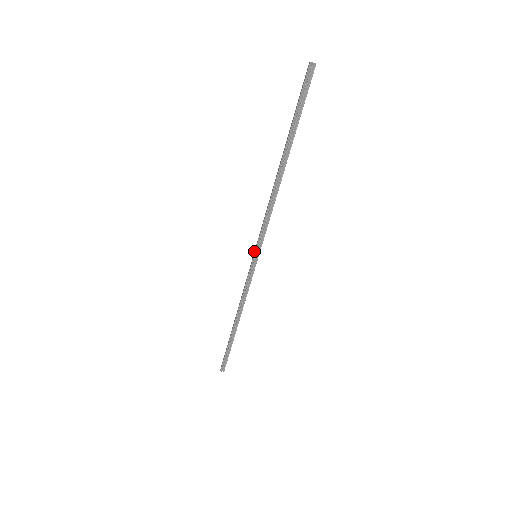
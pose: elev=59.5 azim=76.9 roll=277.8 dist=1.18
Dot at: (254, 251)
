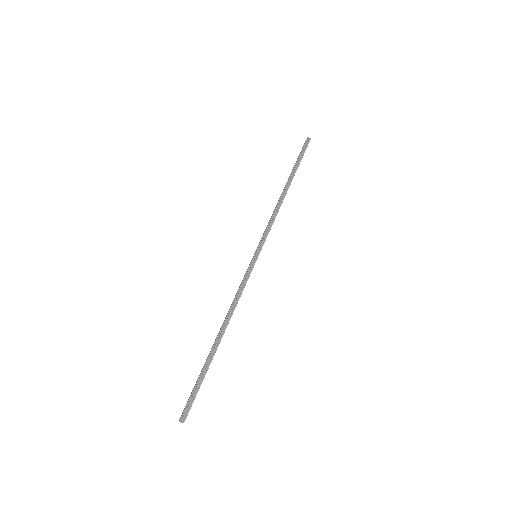
Dot at: (255, 252)
